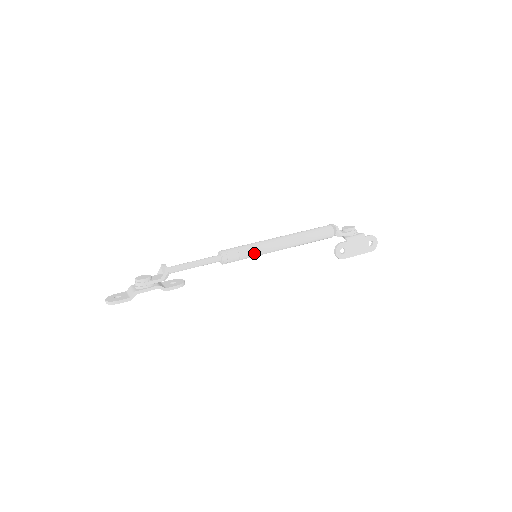
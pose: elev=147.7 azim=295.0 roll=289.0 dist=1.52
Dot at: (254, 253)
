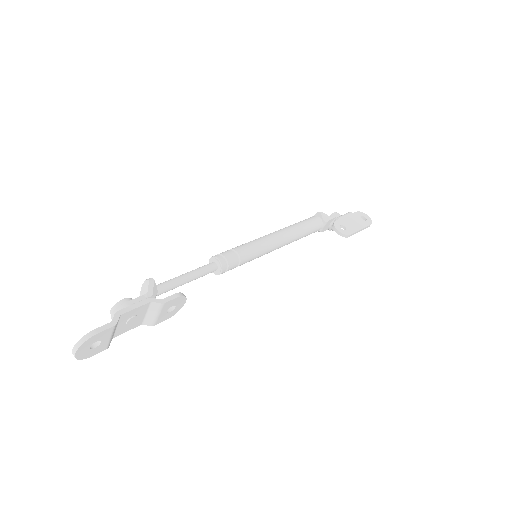
Dot at: (251, 248)
